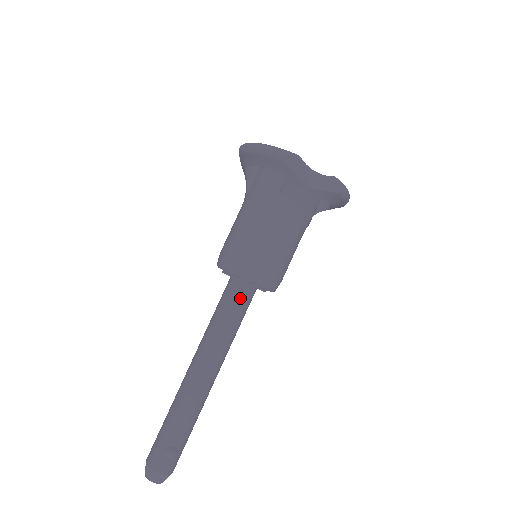
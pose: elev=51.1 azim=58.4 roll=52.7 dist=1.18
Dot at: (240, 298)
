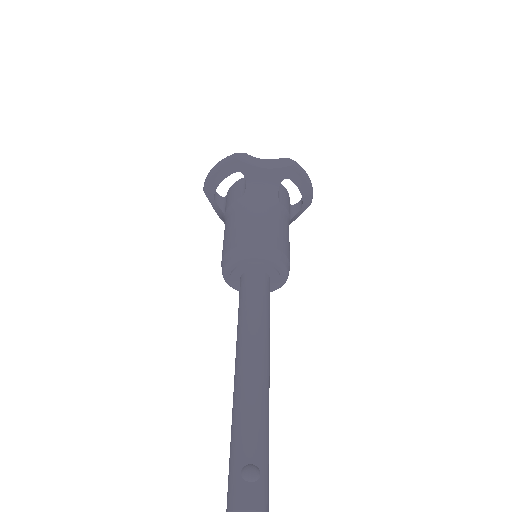
Dot at: (255, 283)
